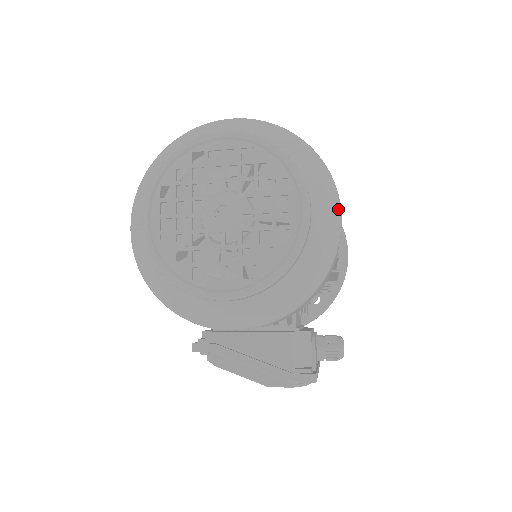
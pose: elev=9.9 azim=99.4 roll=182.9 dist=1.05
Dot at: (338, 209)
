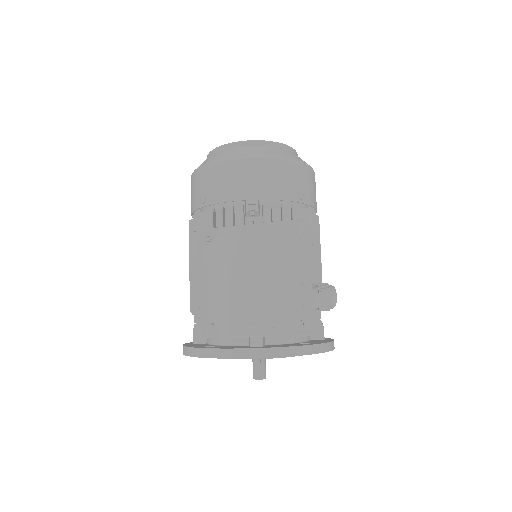
Dot at: occluded
